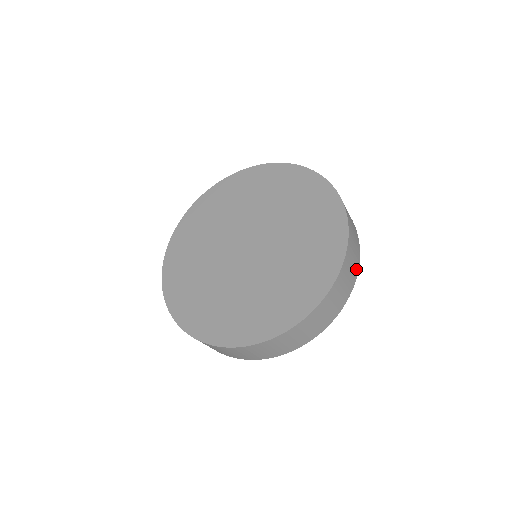
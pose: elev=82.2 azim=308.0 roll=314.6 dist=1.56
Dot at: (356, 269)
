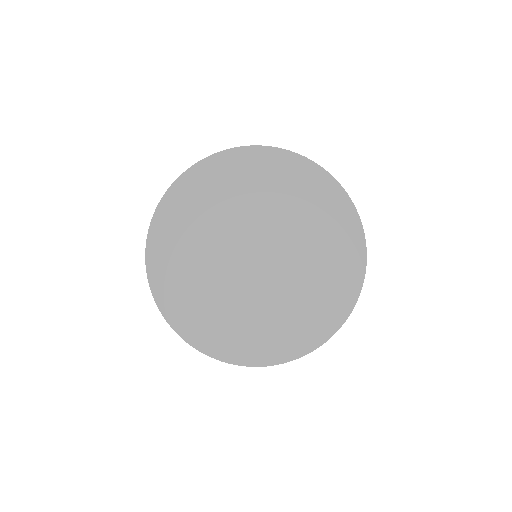
Dot at: occluded
